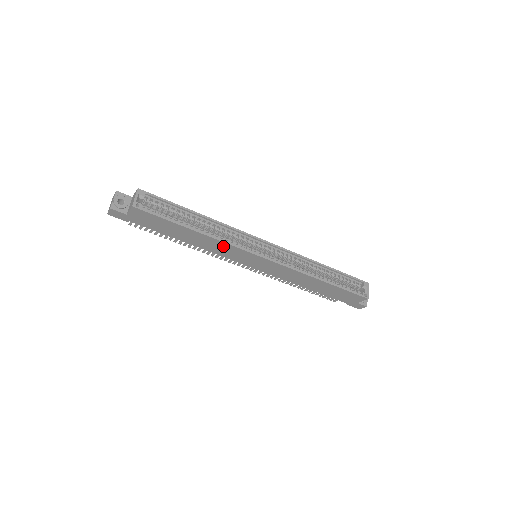
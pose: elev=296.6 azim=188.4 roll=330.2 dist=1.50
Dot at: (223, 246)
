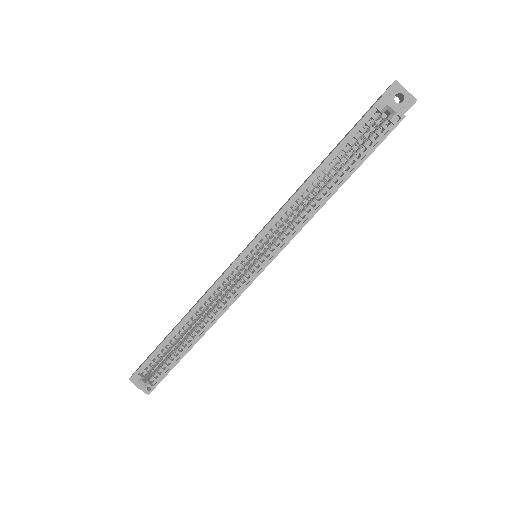
Dot at: occluded
